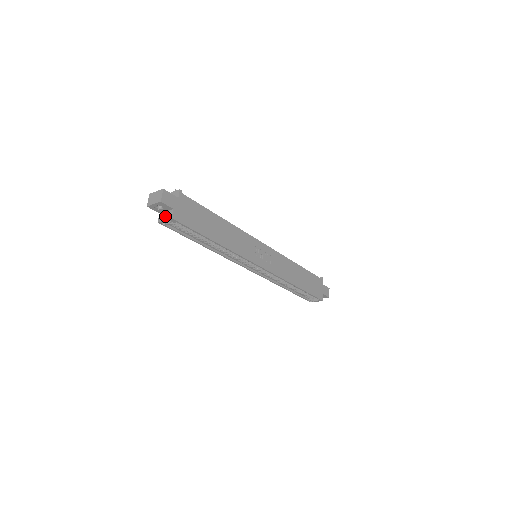
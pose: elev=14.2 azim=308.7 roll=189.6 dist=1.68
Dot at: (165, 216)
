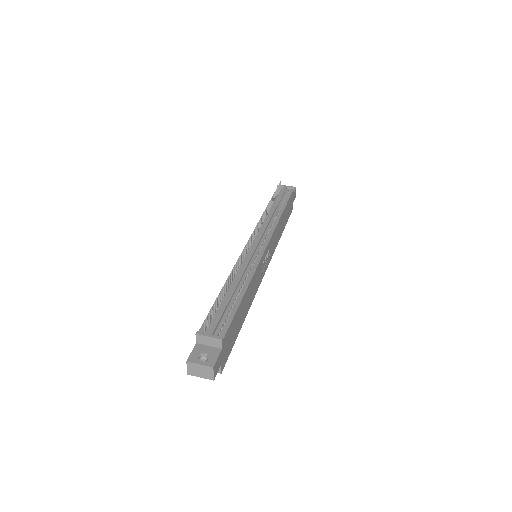
Dot at: occluded
